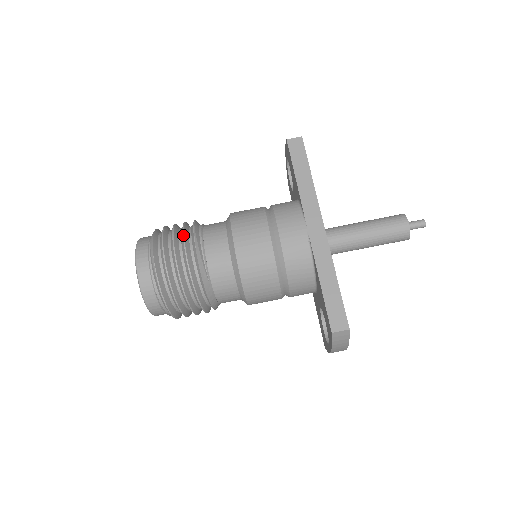
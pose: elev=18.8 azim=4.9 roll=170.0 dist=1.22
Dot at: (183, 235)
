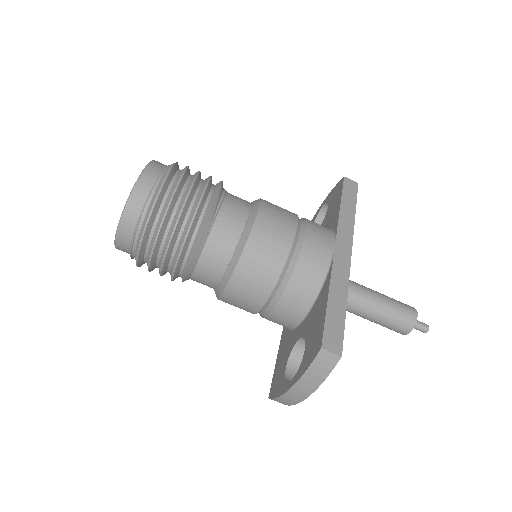
Dot at: (209, 178)
